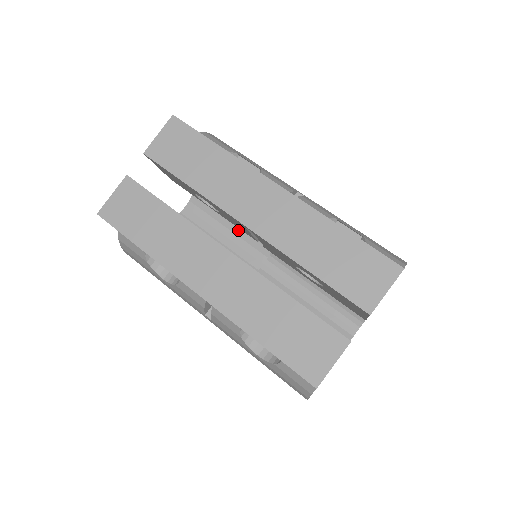
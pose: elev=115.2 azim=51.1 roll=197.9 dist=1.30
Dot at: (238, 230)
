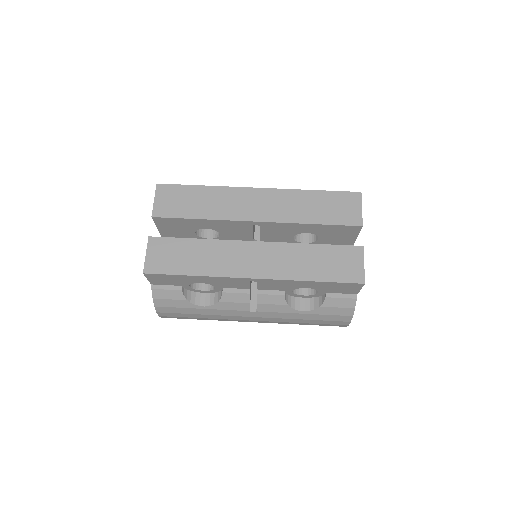
Dot at: occluded
